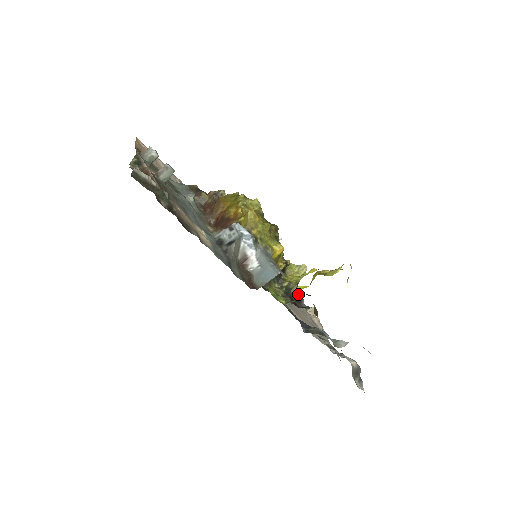
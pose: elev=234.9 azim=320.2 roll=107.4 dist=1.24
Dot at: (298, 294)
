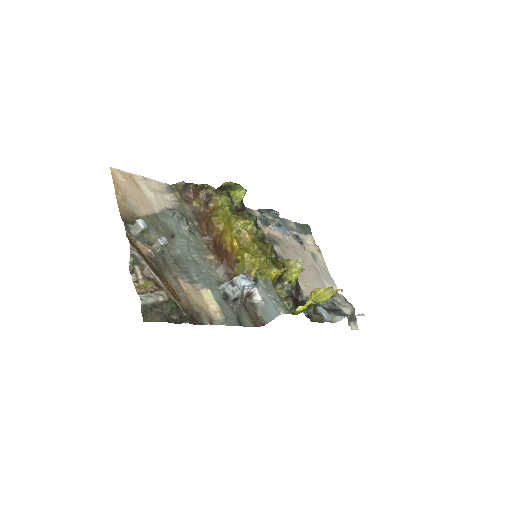
Dot at: (298, 289)
